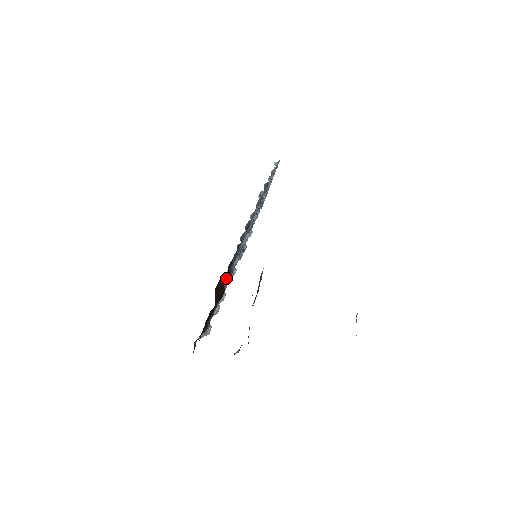
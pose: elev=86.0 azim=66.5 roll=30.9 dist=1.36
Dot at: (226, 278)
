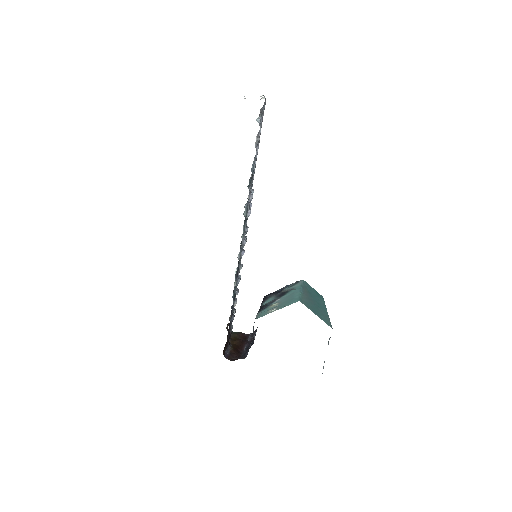
Dot at: occluded
